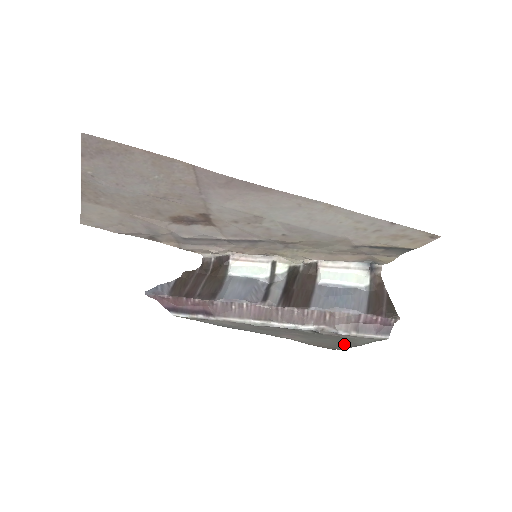
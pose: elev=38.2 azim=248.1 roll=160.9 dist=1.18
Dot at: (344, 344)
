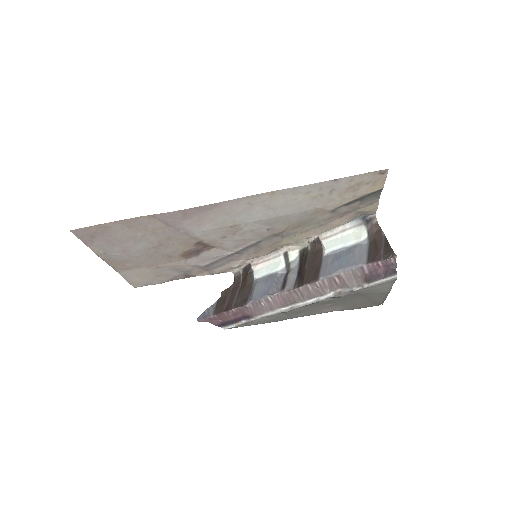
Dot at: (376, 297)
